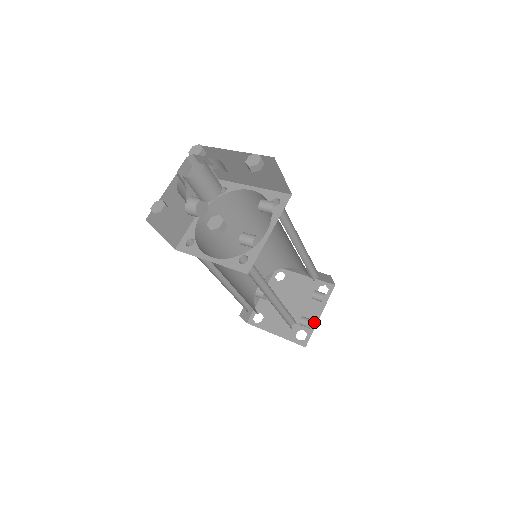
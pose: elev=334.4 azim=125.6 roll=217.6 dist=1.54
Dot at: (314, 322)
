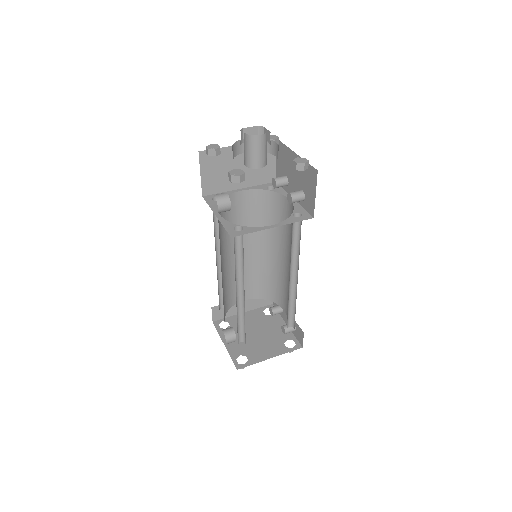
Dot at: occluded
